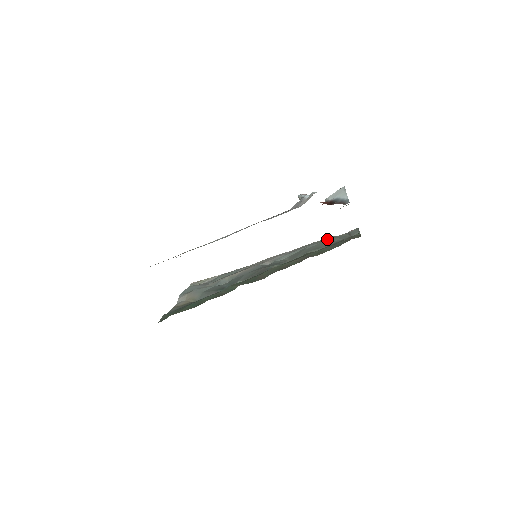
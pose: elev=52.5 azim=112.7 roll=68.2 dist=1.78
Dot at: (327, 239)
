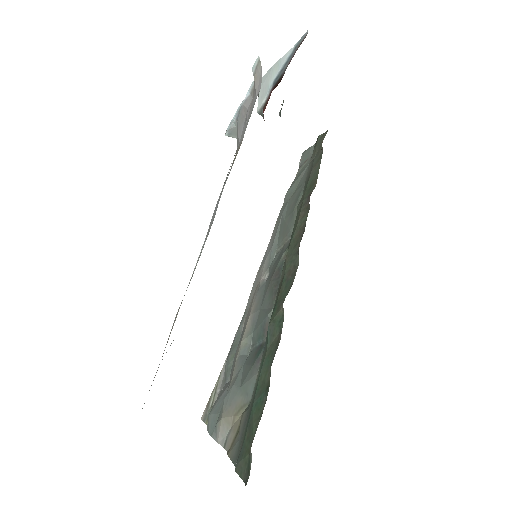
Dot at: (289, 191)
